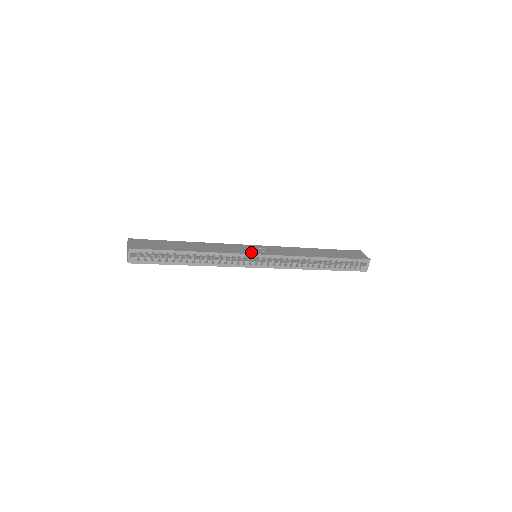
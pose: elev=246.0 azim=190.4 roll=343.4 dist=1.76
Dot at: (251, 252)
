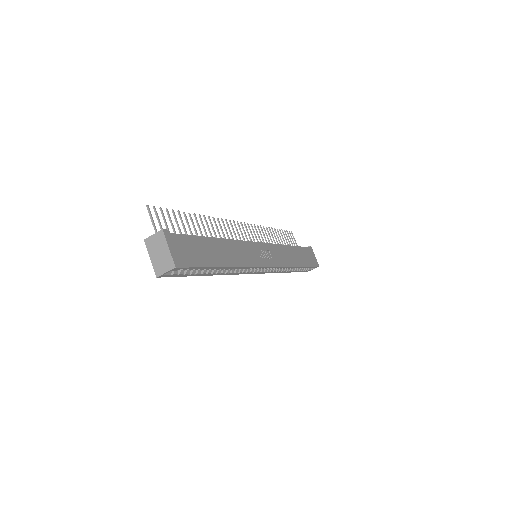
Dot at: (263, 262)
